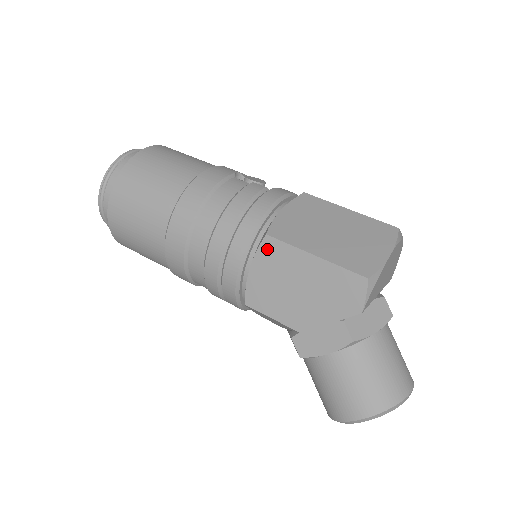
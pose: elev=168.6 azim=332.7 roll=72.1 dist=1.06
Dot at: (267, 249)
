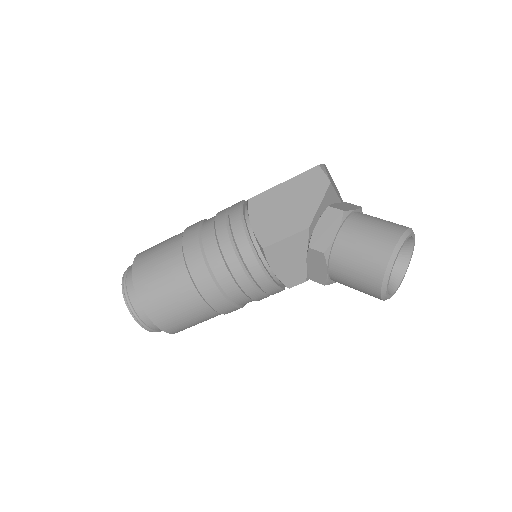
Dot at: (254, 206)
